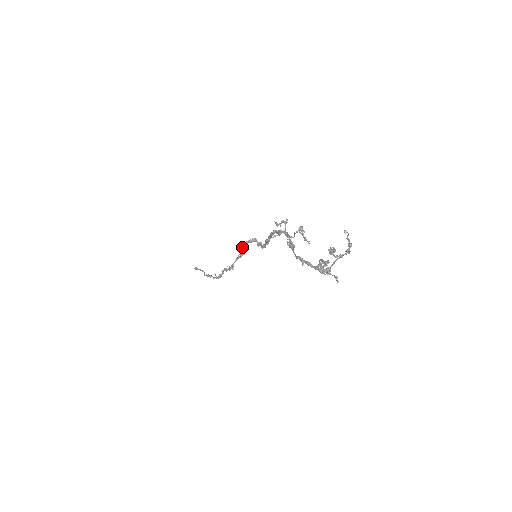
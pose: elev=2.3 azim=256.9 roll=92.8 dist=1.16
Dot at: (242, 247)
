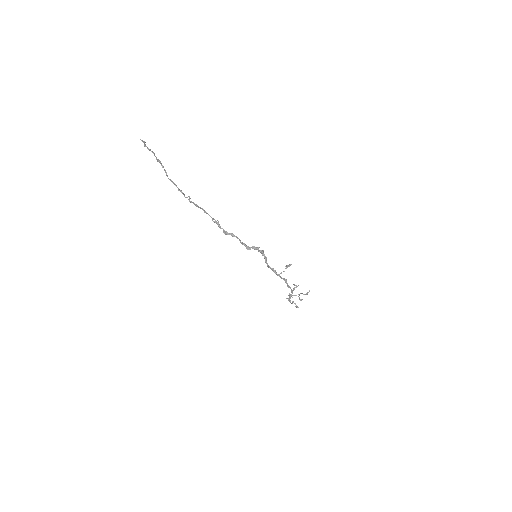
Dot at: (250, 248)
